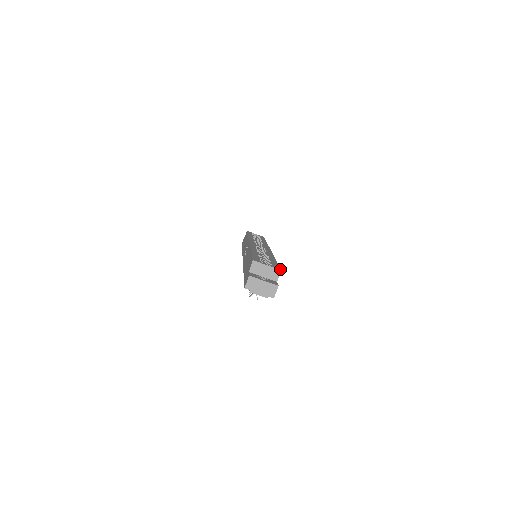
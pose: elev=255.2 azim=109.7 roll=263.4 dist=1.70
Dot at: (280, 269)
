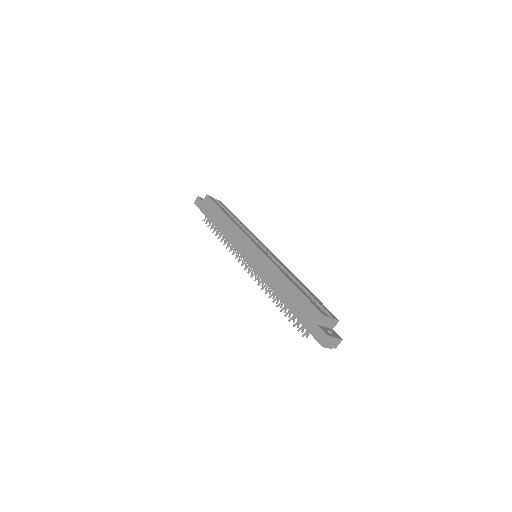
Dot at: occluded
